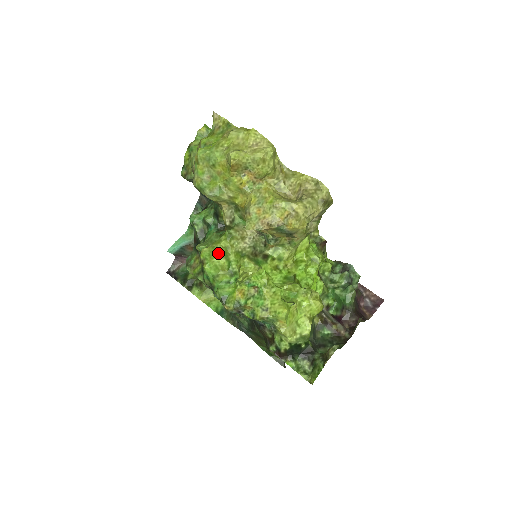
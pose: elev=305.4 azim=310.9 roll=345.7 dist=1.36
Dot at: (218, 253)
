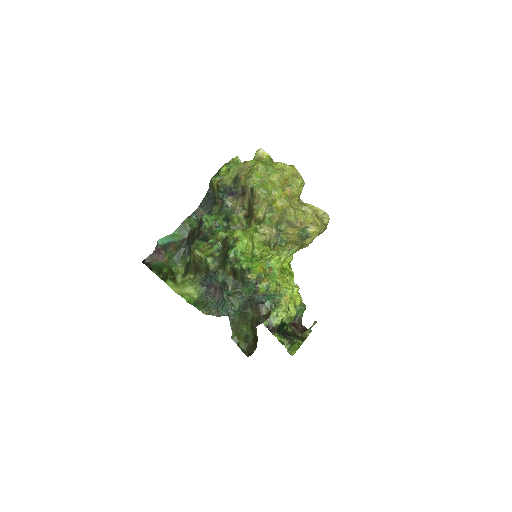
Dot at: (249, 236)
